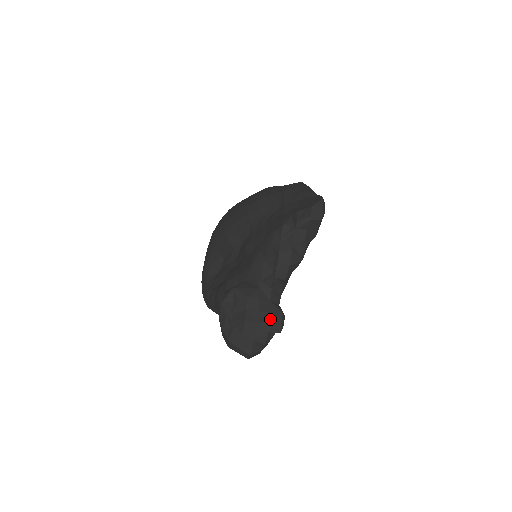
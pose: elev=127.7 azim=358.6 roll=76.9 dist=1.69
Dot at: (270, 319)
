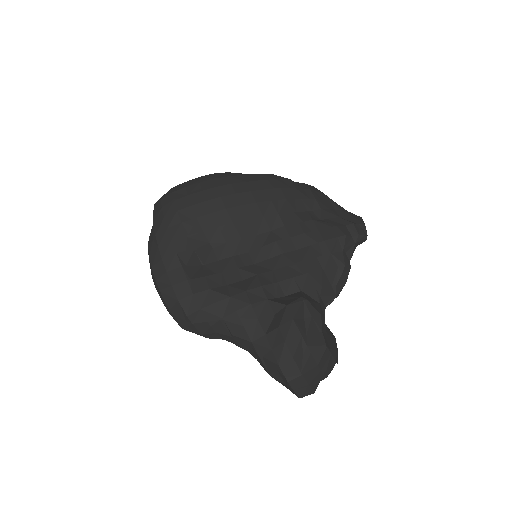
Dot at: (336, 346)
